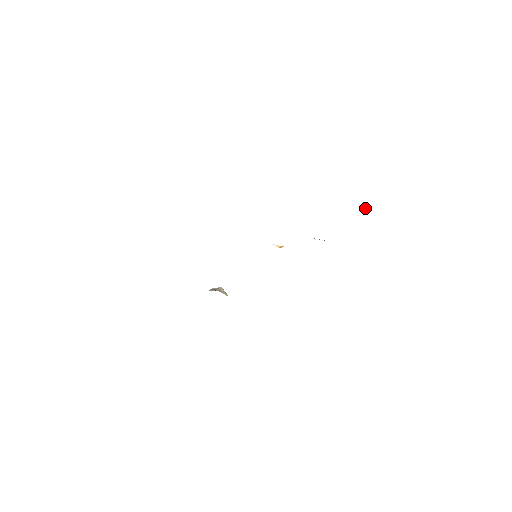
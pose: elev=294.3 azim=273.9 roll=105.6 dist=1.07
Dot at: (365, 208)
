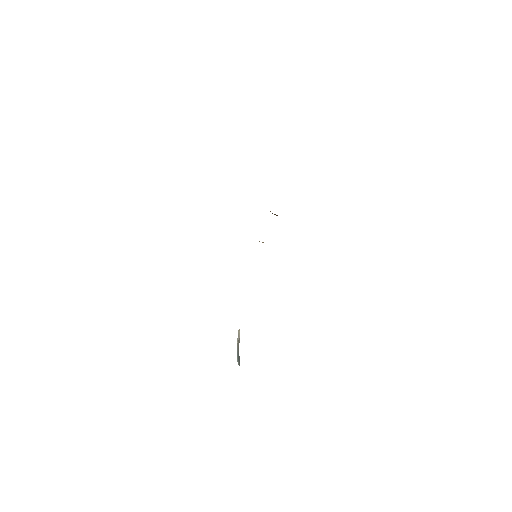
Dot at: occluded
